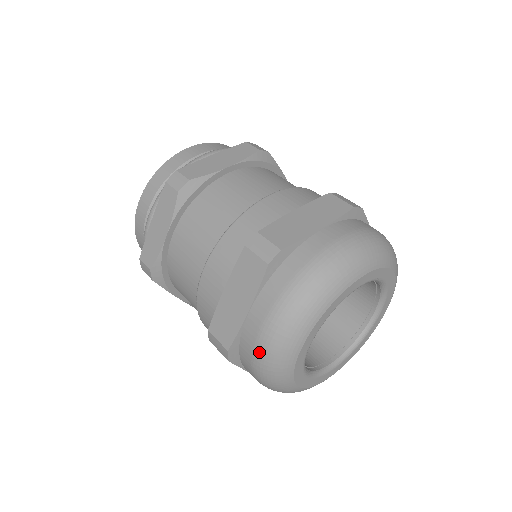
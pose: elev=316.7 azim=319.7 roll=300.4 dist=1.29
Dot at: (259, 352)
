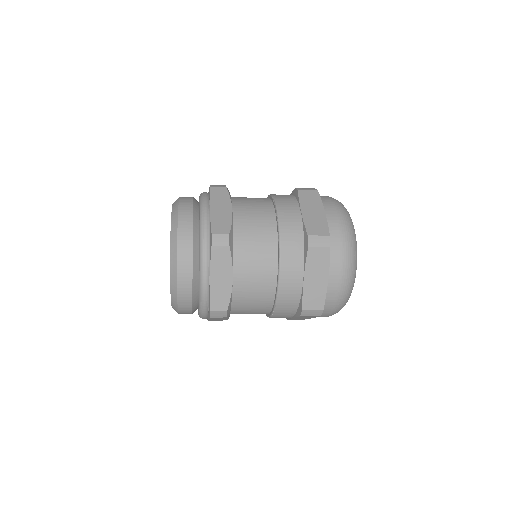
Dot at: (341, 296)
